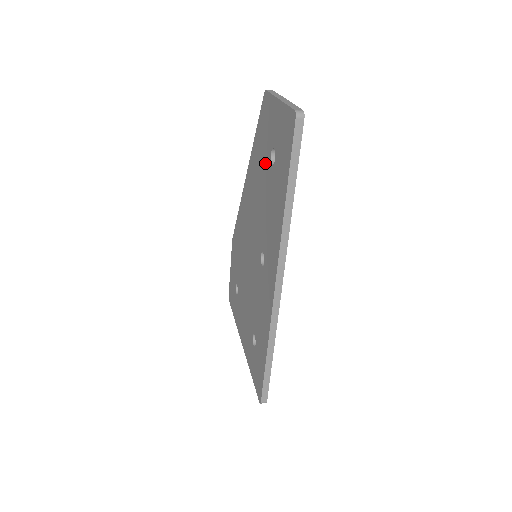
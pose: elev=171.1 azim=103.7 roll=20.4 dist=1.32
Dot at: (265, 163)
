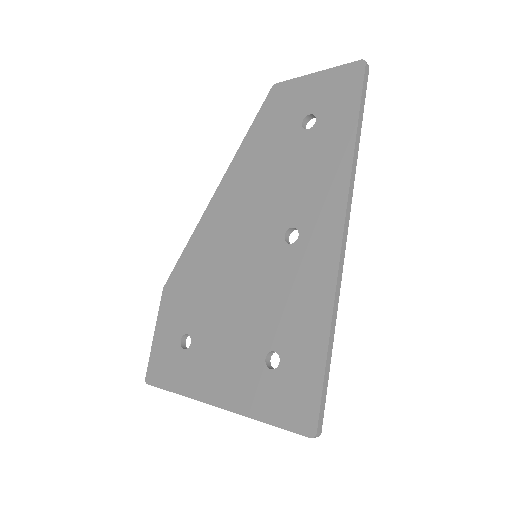
Dot at: (285, 139)
